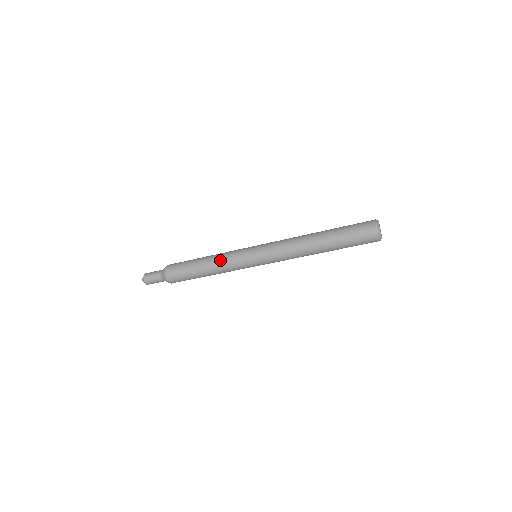
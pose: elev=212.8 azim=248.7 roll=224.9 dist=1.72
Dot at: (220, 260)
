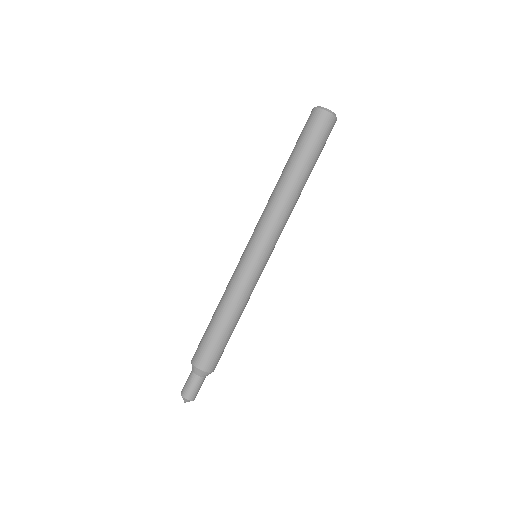
Dot at: (226, 292)
